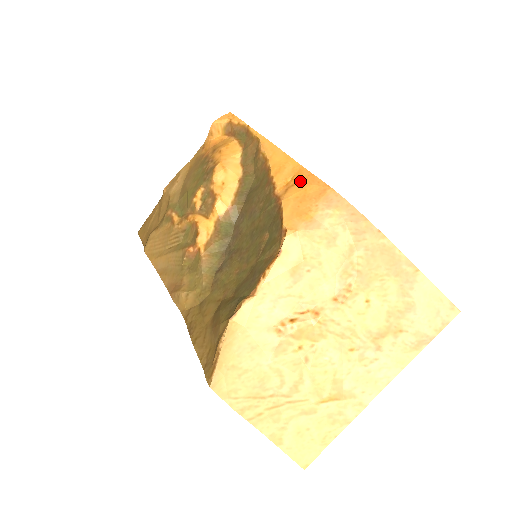
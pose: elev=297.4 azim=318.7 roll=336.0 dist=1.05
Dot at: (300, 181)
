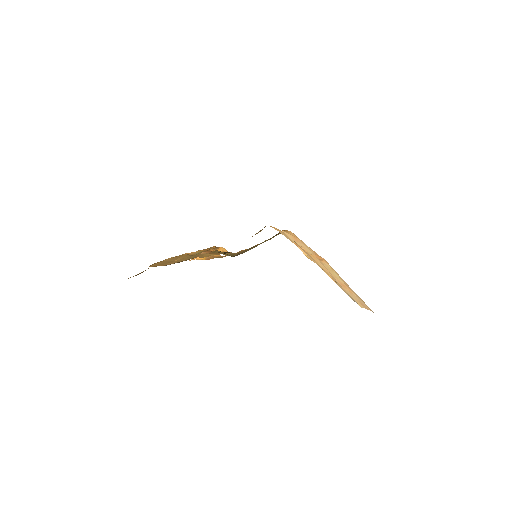
Dot at: occluded
